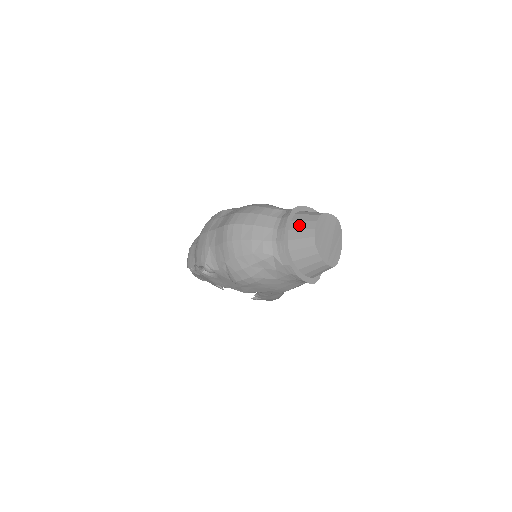
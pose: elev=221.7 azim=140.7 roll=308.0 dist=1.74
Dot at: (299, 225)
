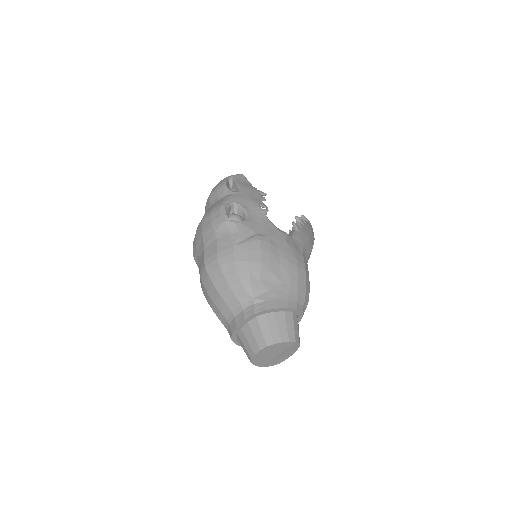
Dot at: (249, 335)
